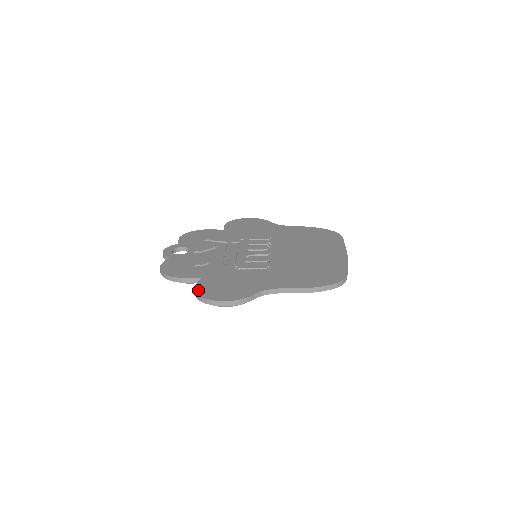
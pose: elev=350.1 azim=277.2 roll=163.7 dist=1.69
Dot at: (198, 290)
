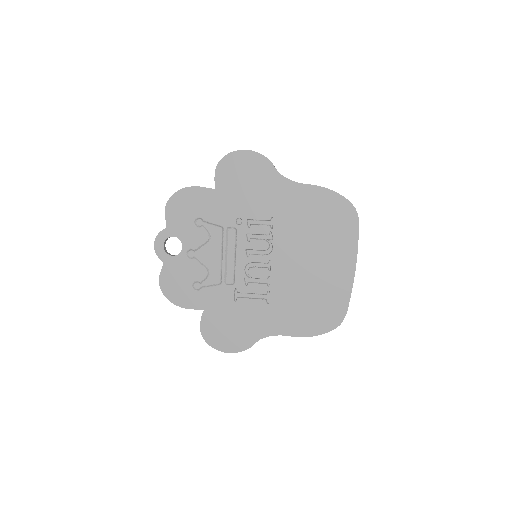
Dot at: (204, 333)
